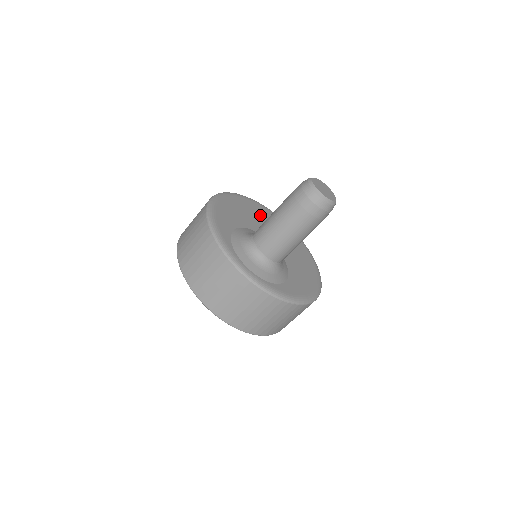
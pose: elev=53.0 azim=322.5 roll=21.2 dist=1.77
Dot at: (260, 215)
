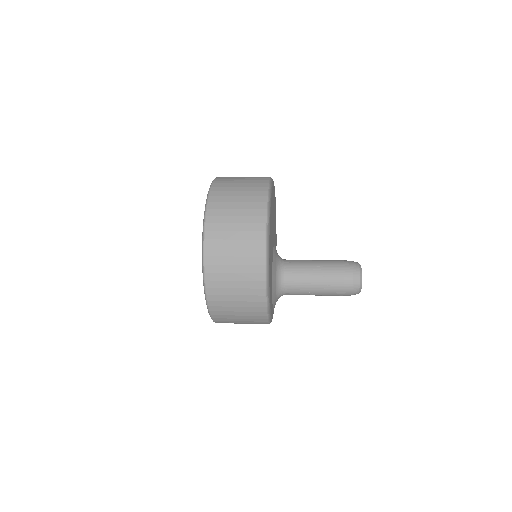
Dot at: (271, 228)
